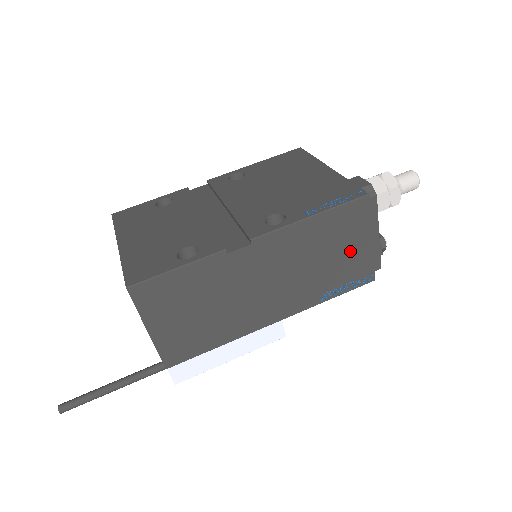
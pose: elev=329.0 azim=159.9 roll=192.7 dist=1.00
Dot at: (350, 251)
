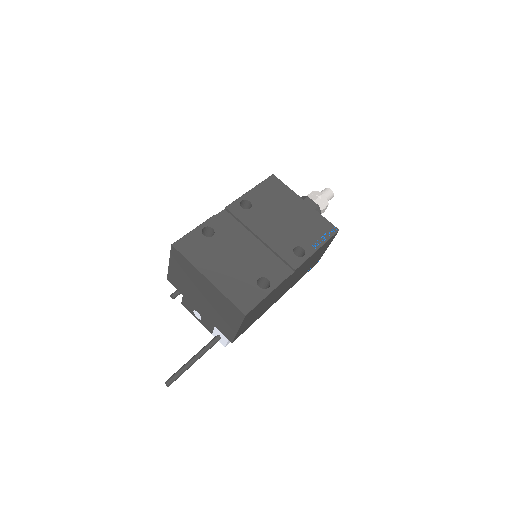
Dot at: (319, 256)
